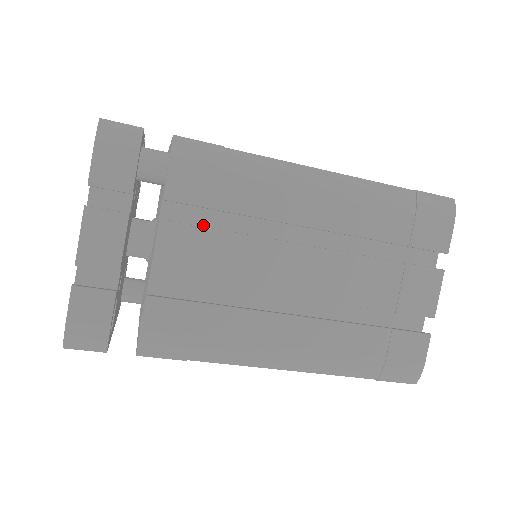
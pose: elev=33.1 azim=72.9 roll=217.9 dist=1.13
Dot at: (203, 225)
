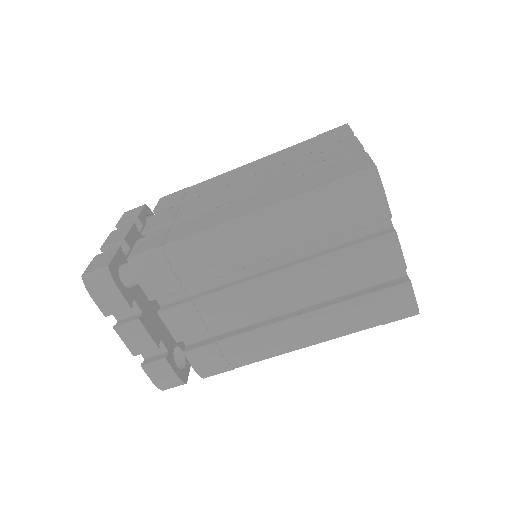
Dot at: (188, 294)
